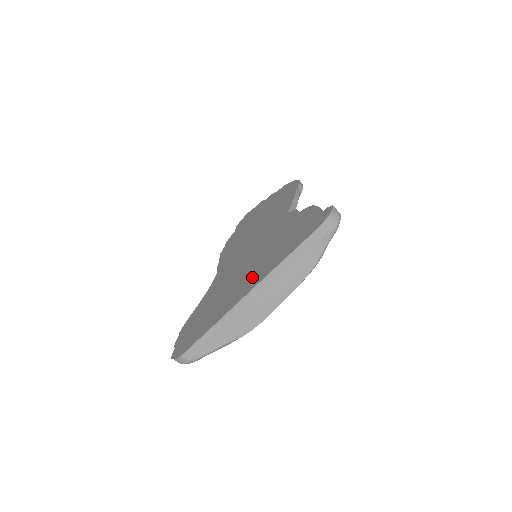
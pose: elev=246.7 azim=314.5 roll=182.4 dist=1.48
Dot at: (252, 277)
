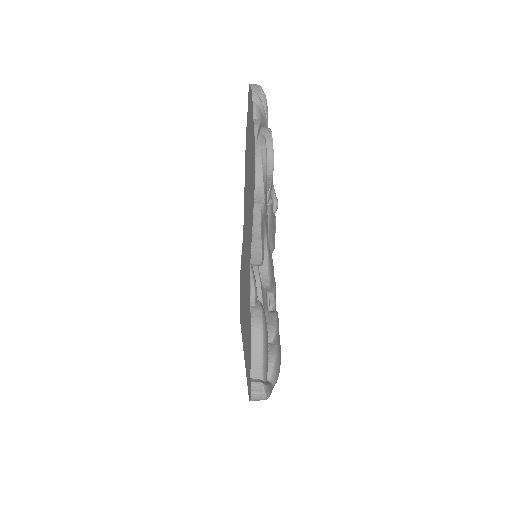
Dot at: (244, 332)
